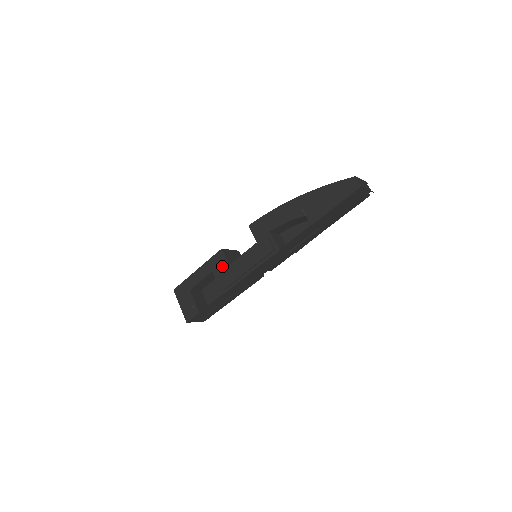
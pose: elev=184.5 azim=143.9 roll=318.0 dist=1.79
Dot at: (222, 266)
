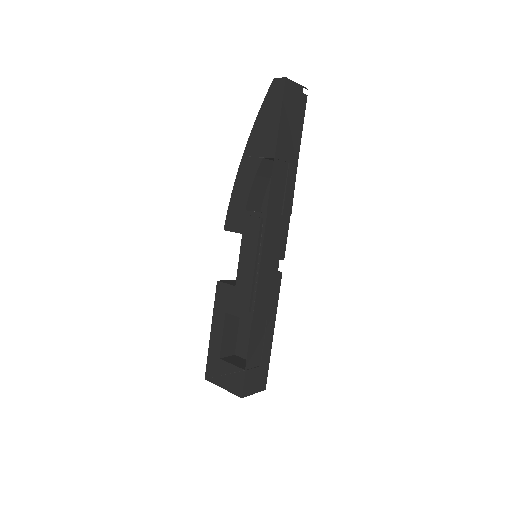
Dot at: (230, 295)
